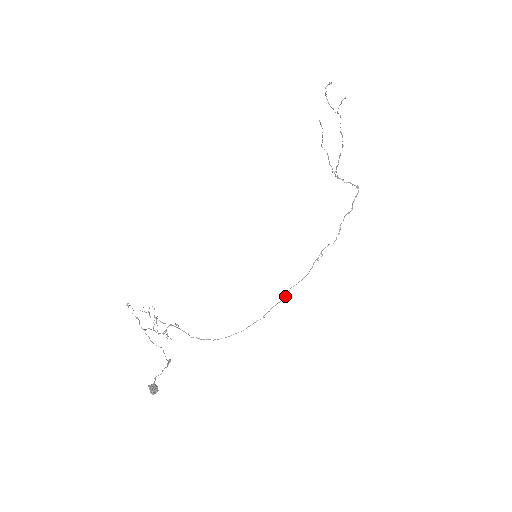
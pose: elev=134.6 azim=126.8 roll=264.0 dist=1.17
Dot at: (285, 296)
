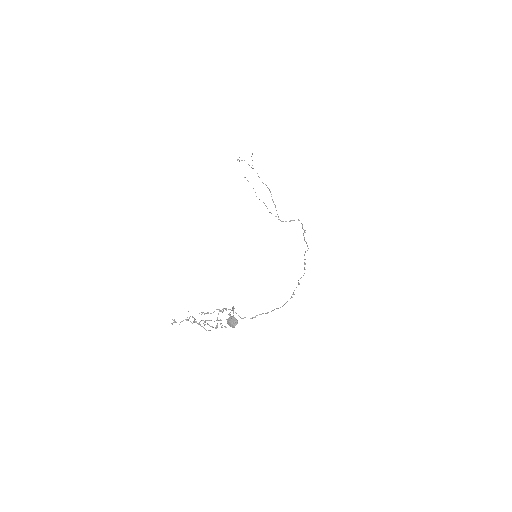
Dot at: (298, 284)
